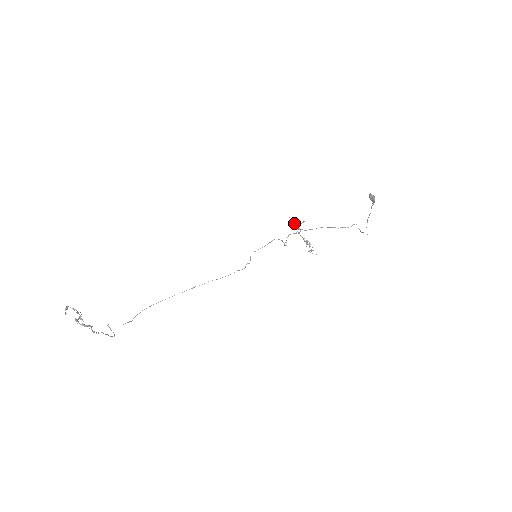
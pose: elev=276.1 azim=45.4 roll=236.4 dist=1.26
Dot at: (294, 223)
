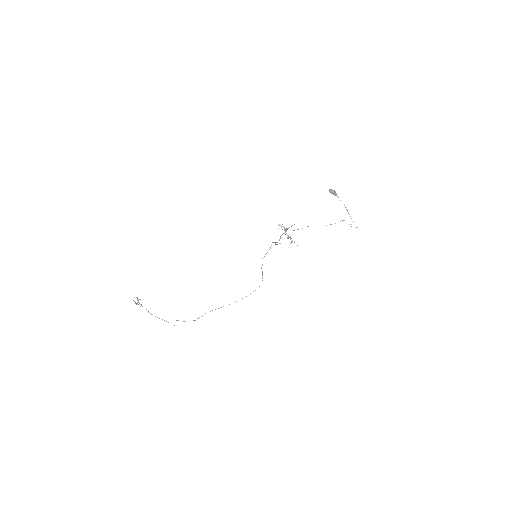
Dot at: (285, 228)
